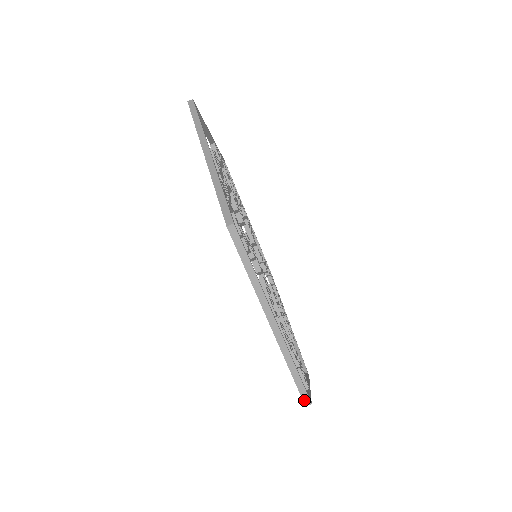
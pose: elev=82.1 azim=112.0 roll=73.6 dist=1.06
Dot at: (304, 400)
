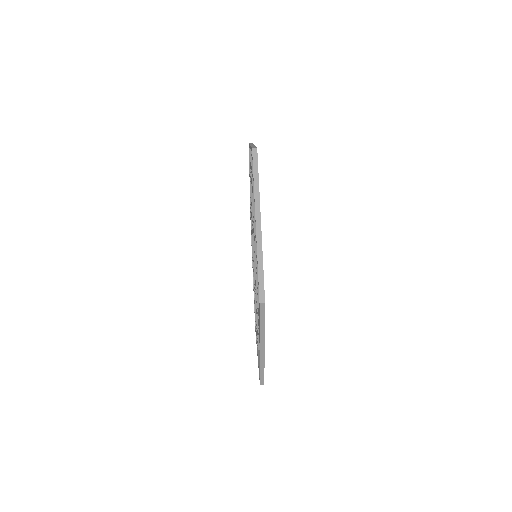
Dot at: (260, 296)
